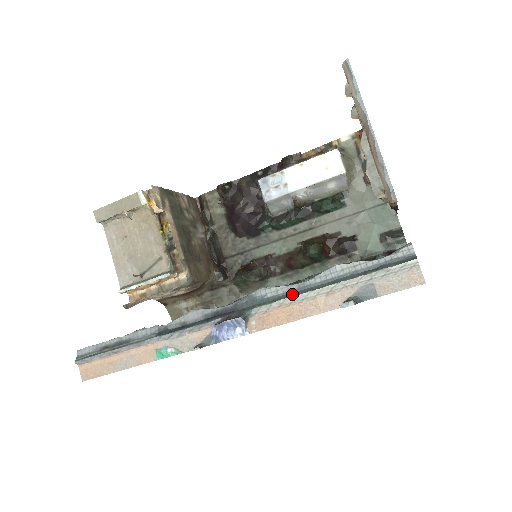
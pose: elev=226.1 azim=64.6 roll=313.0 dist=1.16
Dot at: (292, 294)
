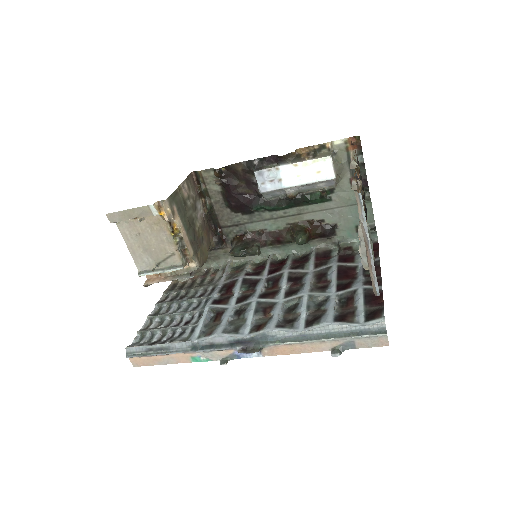
Dot at: (296, 339)
